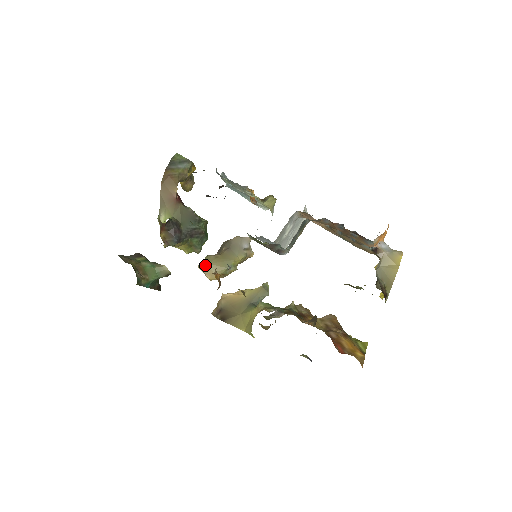
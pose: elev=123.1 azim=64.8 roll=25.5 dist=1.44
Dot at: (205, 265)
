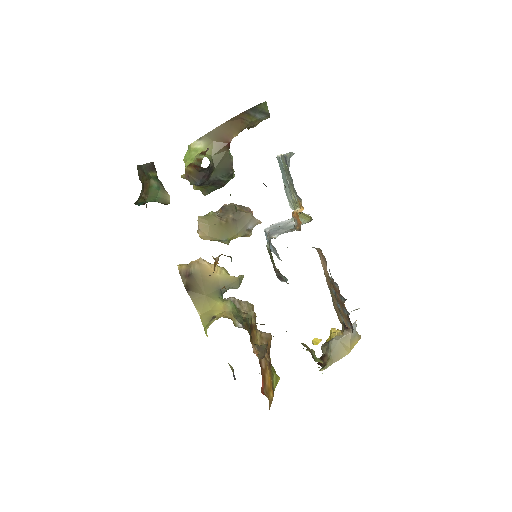
Dot at: (206, 223)
